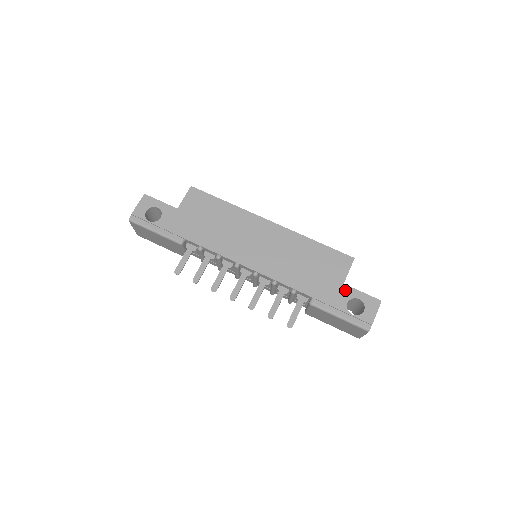
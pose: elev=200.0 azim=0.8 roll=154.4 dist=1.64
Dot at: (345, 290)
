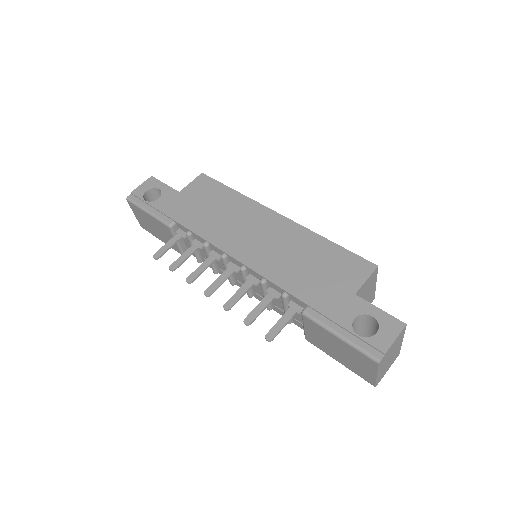
Dot at: (355, 302)
